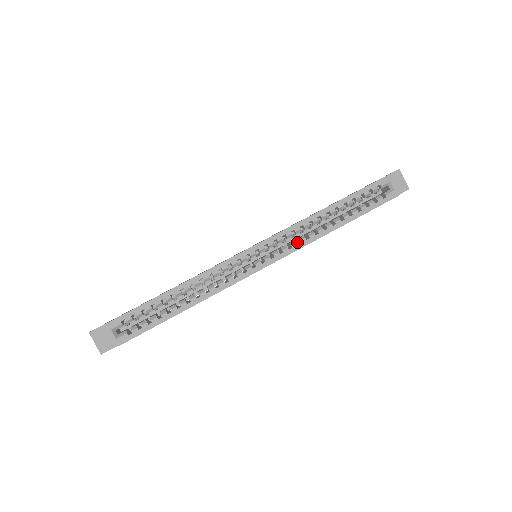
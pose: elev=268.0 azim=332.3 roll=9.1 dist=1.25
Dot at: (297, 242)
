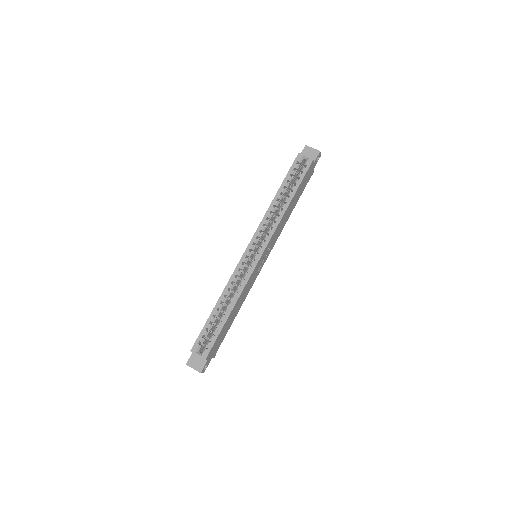
Dot at: occluded
